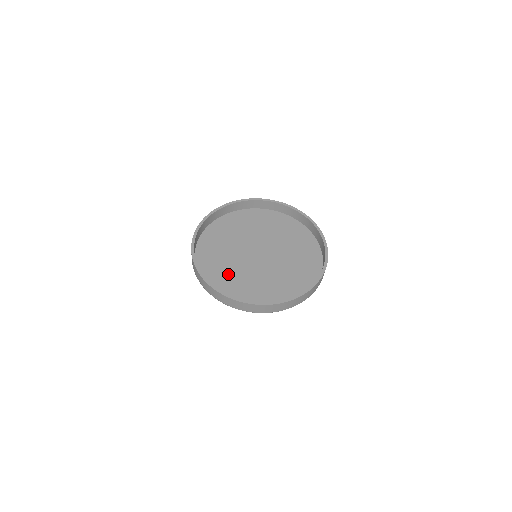
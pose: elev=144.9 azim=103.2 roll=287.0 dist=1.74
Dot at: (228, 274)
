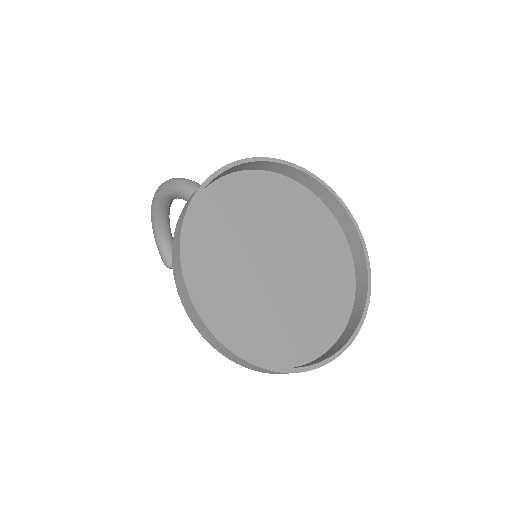
Dot at: (249, 317)
